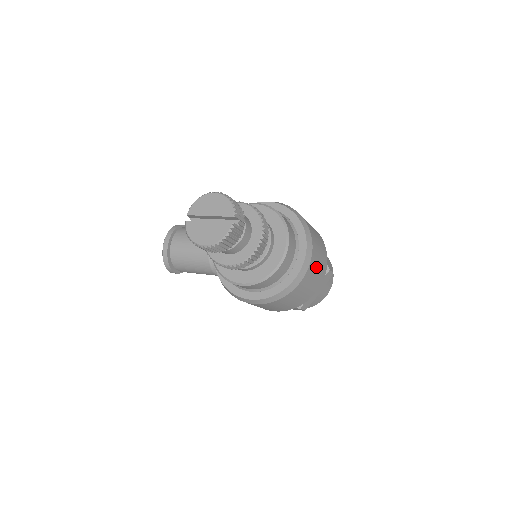
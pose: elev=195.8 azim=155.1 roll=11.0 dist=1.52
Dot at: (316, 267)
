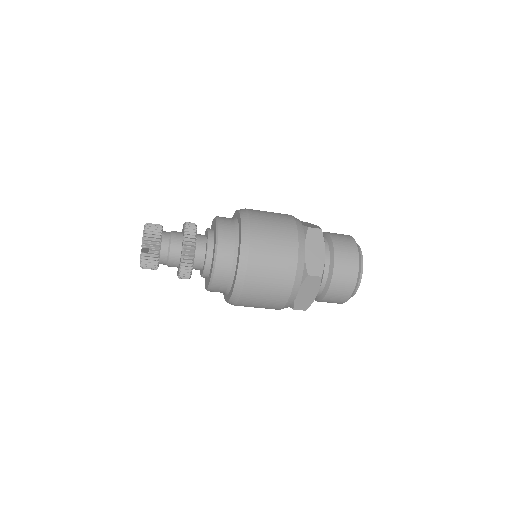
Dot at: (265, 277)
